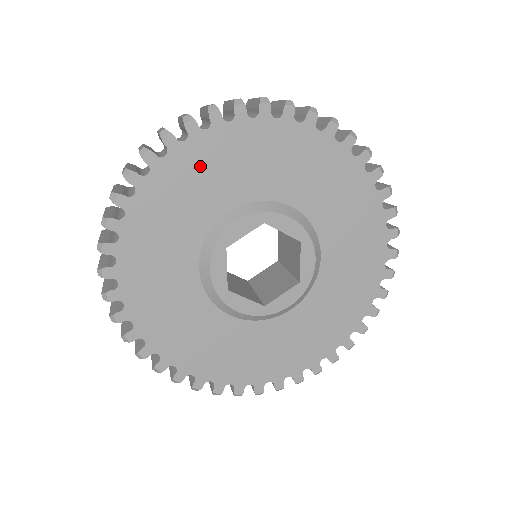
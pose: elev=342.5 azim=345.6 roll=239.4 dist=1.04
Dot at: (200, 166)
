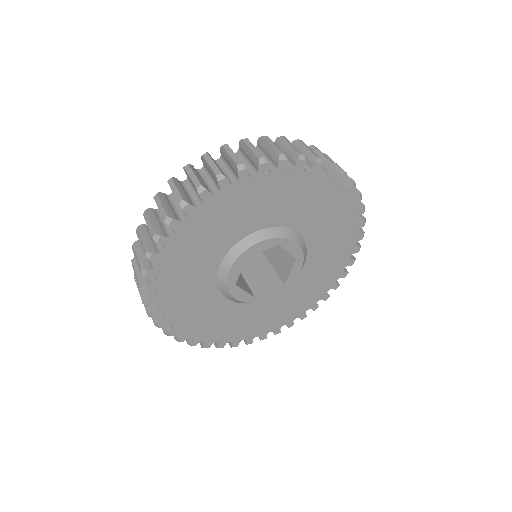
Dot at: (180, 266)
